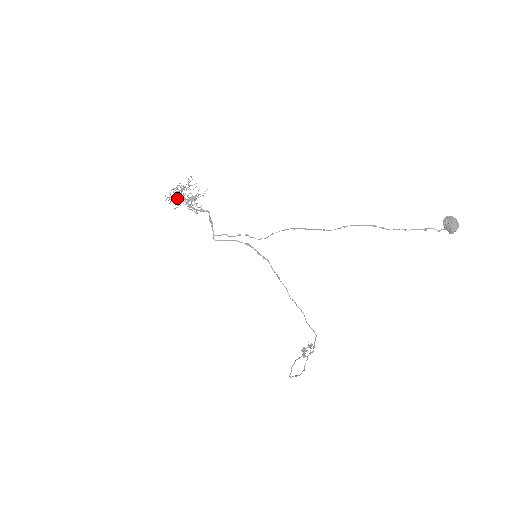
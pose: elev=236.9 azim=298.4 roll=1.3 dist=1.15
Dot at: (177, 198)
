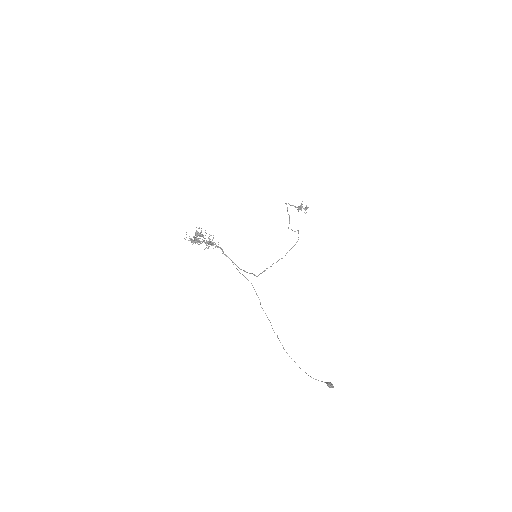
Dot at: (195, 241)
